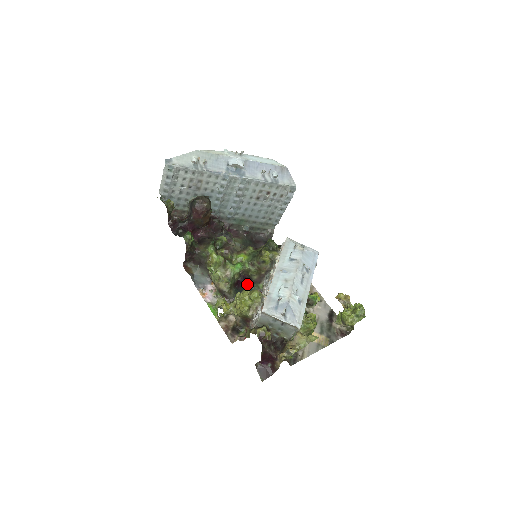
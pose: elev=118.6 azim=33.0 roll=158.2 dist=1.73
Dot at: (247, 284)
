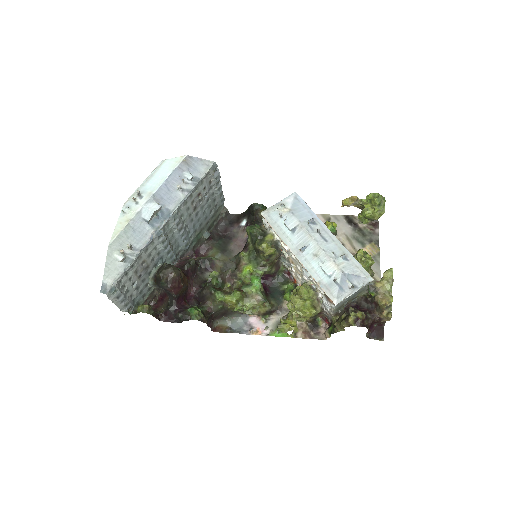
Dot at: (270, 280)
